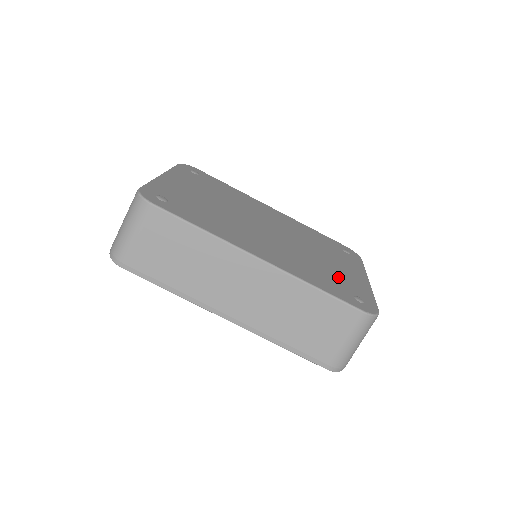
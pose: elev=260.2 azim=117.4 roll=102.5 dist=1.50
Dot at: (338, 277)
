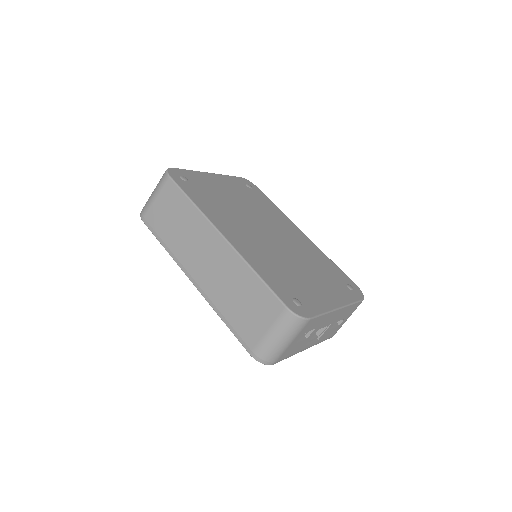
Dot at: (299, 285)
